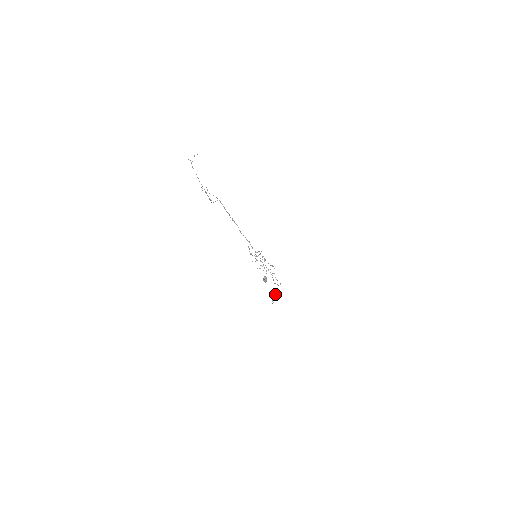
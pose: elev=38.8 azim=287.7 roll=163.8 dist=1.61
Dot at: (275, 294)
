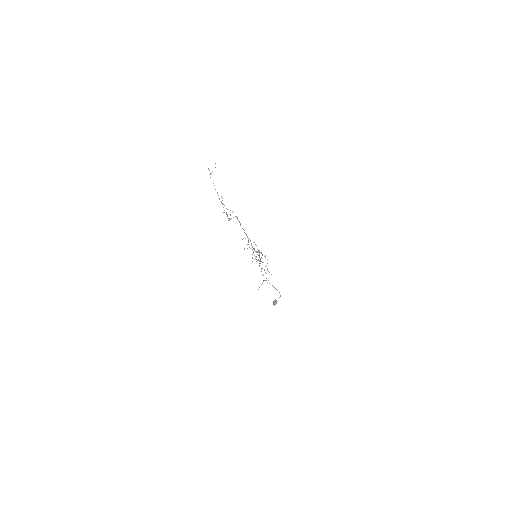
Dot at: occluded
